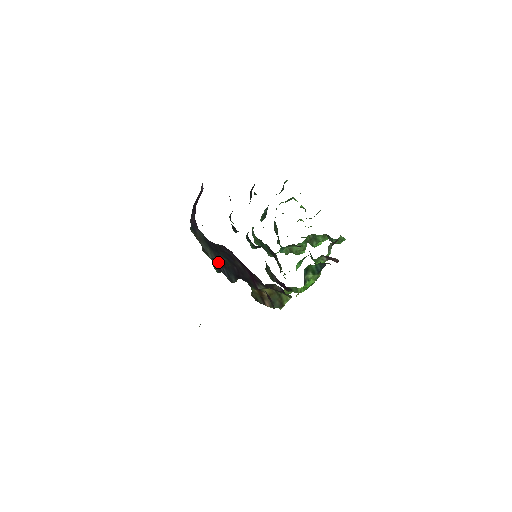
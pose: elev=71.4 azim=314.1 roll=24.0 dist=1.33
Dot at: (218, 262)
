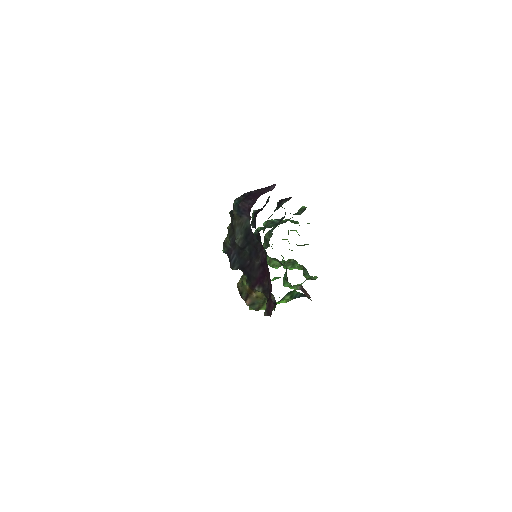
Dot at: (235, 247)
